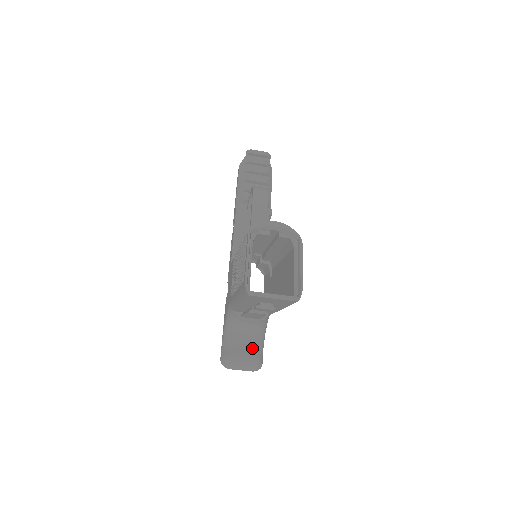
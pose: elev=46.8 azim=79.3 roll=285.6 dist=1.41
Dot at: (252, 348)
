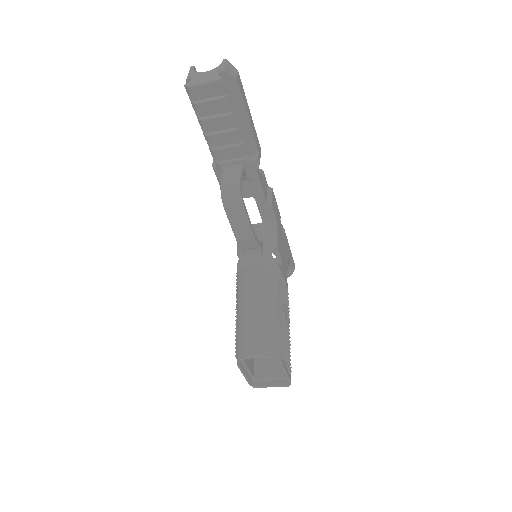
Dot at: occluded
